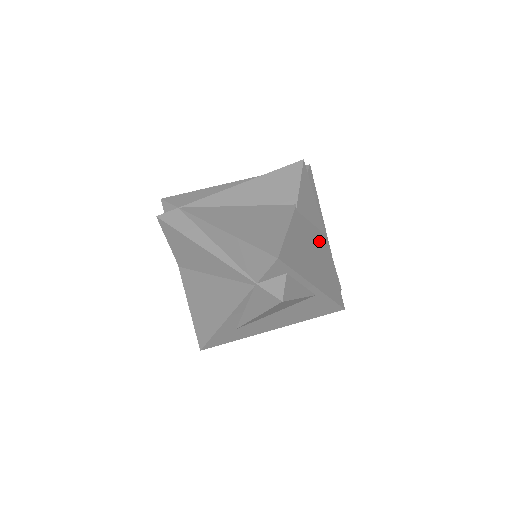
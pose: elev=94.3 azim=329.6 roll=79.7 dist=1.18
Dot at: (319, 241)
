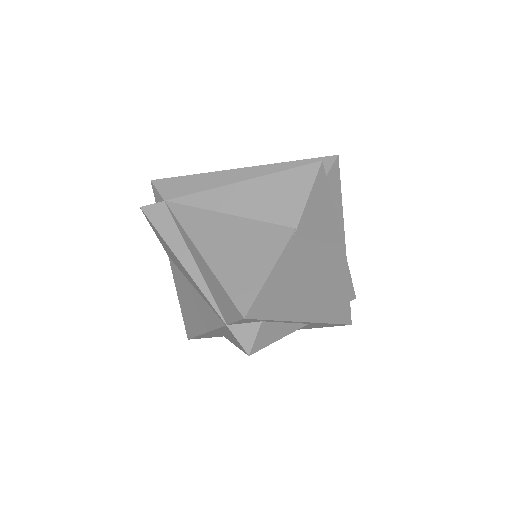
Dot at: (328, 258)
